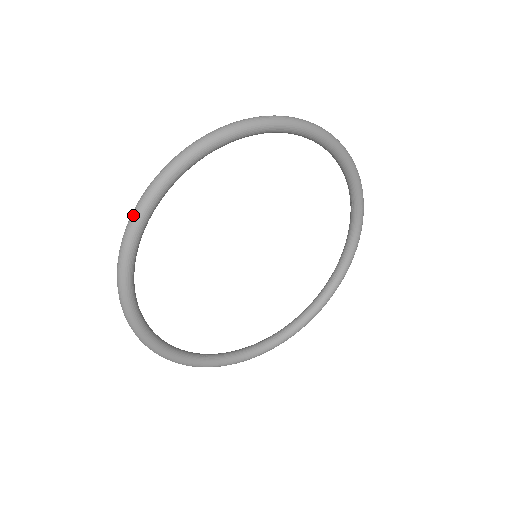
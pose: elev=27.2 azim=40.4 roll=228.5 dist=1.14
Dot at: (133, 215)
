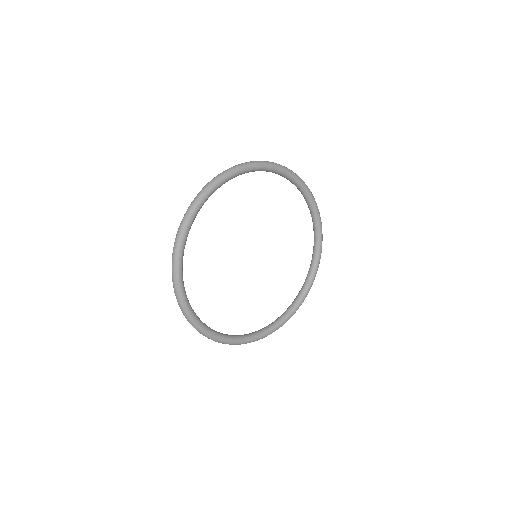
Dot at: (189, 210)
